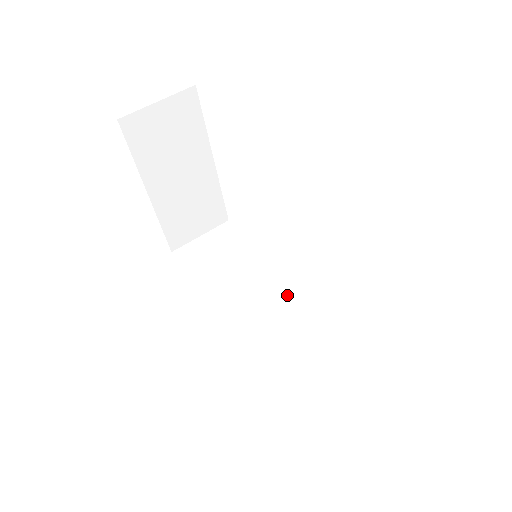
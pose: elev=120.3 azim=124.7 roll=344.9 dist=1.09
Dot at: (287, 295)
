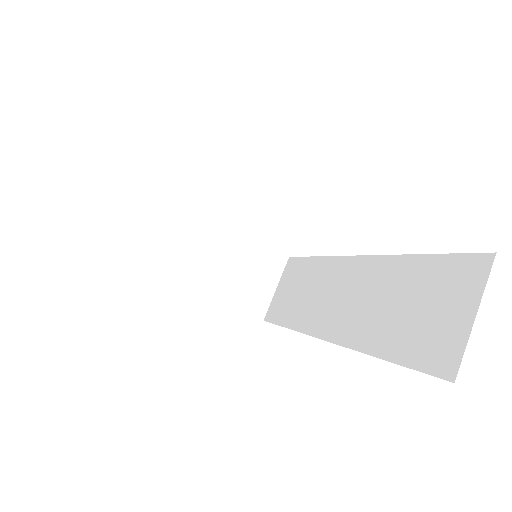
Dot at: (350, 267)
